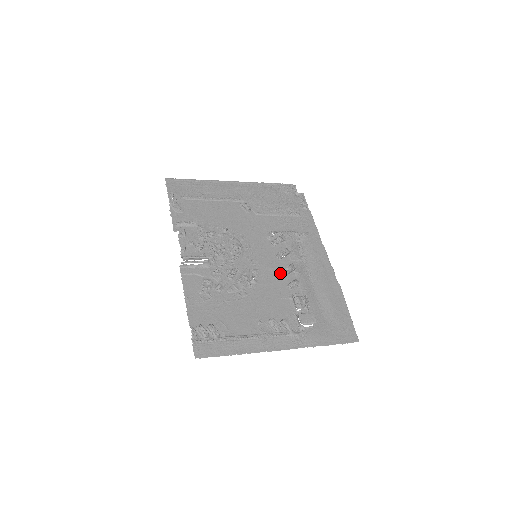
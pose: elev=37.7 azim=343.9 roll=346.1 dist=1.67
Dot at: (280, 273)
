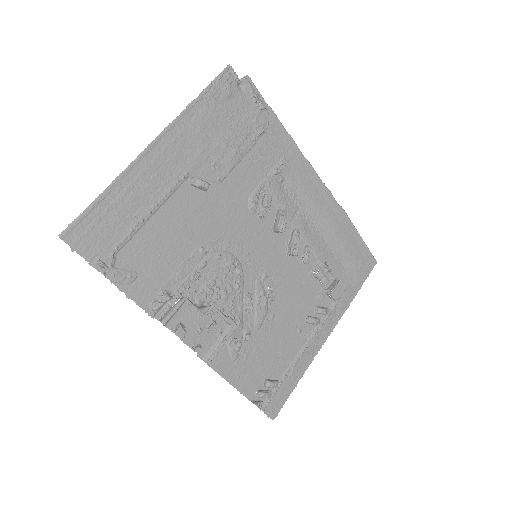
Dot at: (289, 255)
